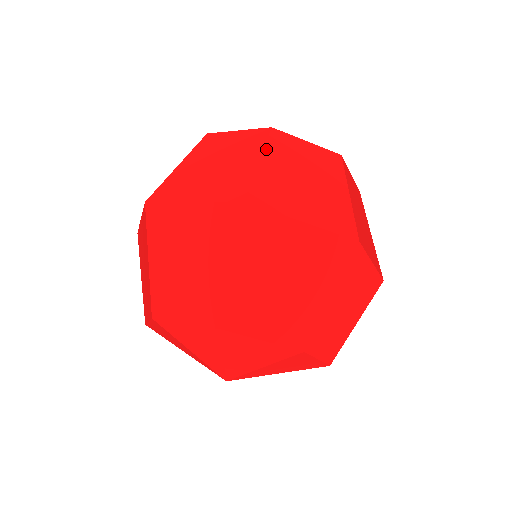
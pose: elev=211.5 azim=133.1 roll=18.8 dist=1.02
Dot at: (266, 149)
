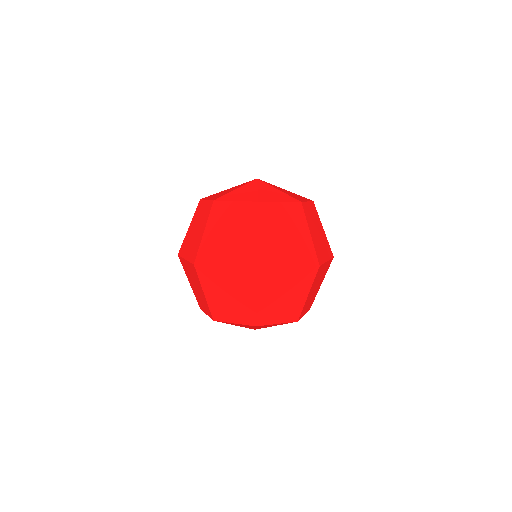
Dot at: (208, 221)
